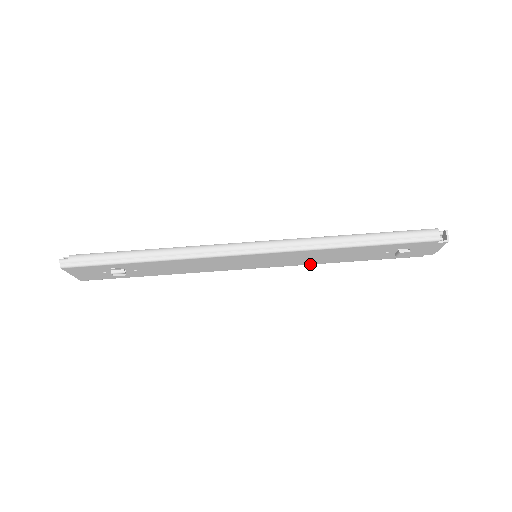
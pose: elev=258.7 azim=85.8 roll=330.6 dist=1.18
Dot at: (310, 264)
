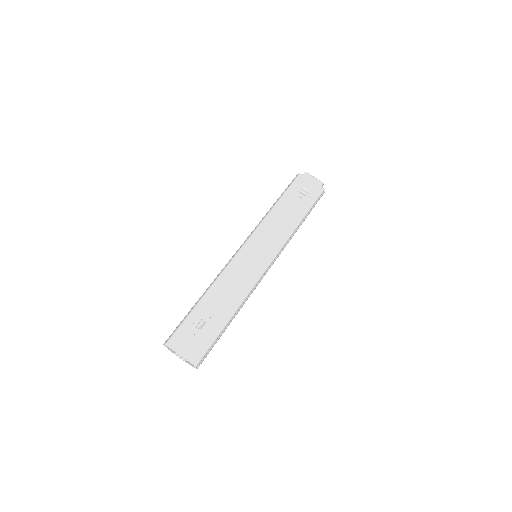
Dot at: (288, 237)
